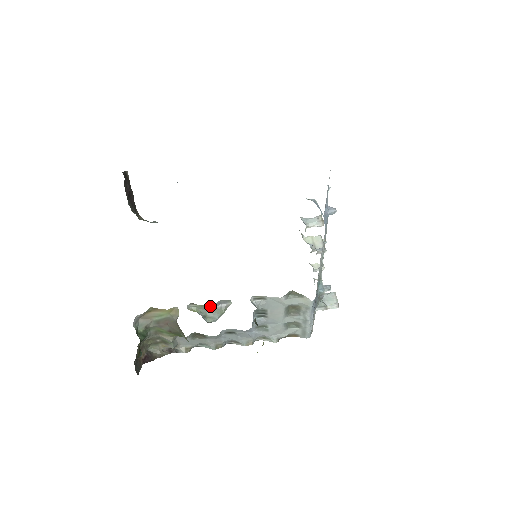
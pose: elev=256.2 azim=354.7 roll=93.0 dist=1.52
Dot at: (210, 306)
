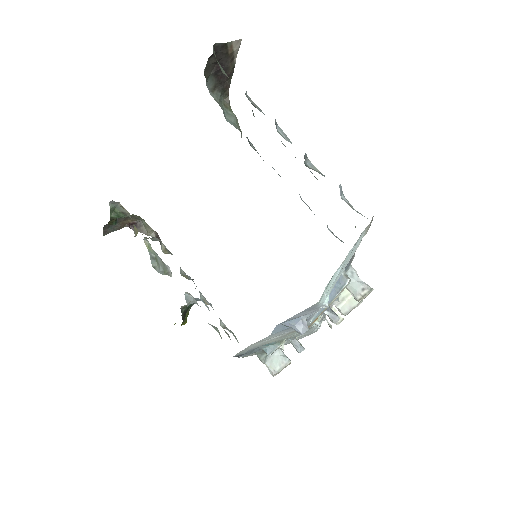
Dot at: occluded
